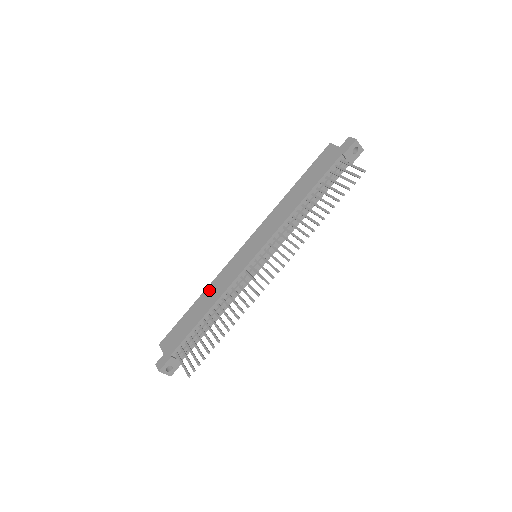
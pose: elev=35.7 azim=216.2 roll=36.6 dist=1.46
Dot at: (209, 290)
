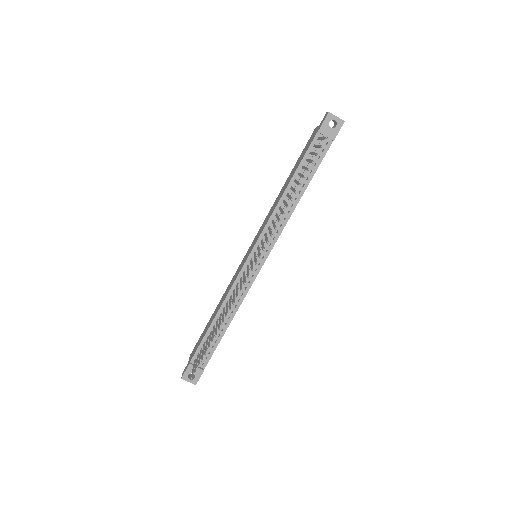
Dot at: (222, 297)
